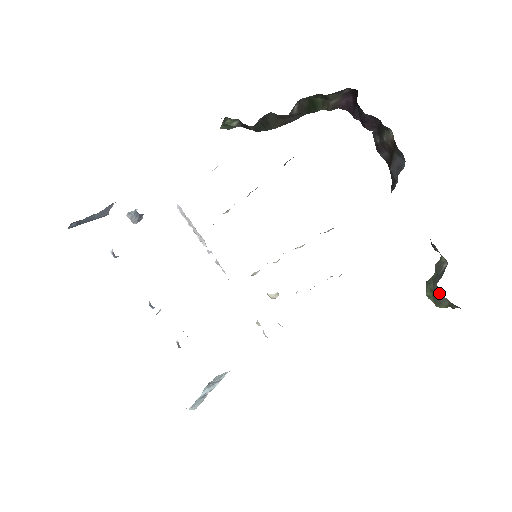
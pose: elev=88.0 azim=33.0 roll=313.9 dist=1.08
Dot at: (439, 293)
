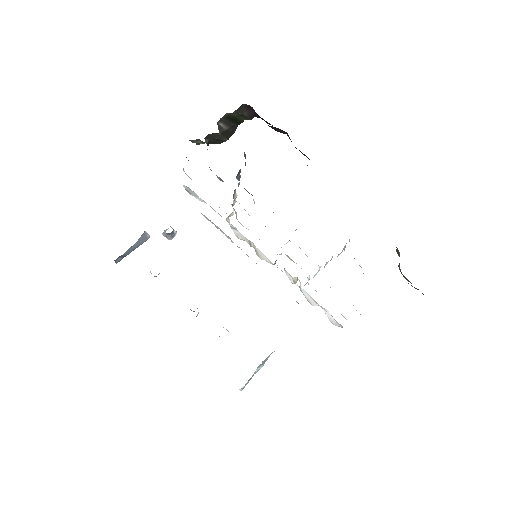
Dot at: occluded
